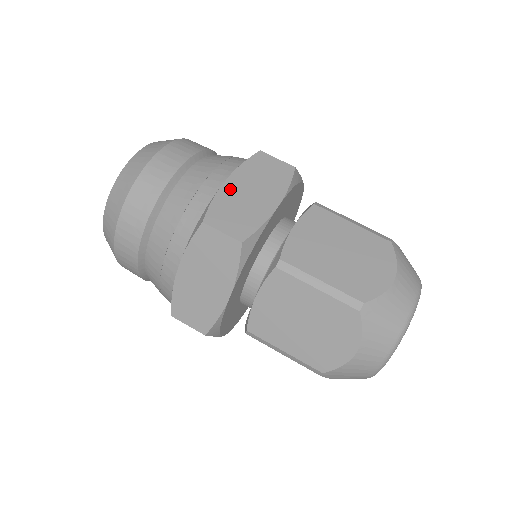
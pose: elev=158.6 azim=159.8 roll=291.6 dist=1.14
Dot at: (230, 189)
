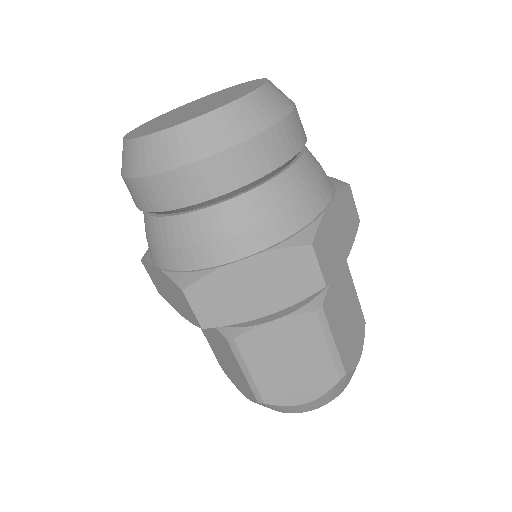
Dot at: (237, 272)
